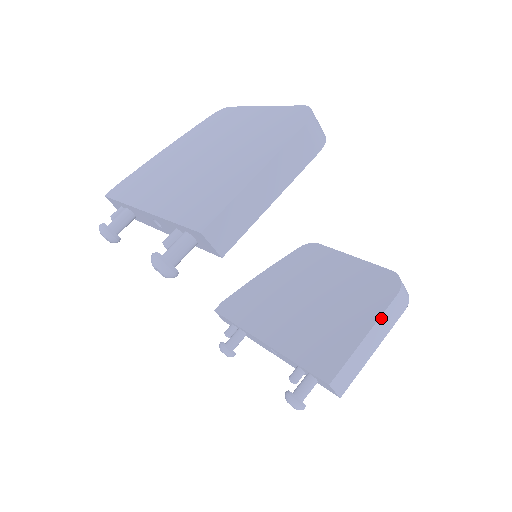
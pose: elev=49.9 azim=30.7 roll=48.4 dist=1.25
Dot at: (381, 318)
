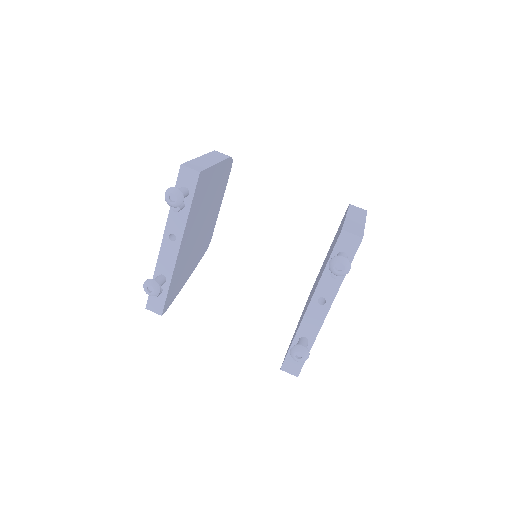
Dot at: (349, 211)
